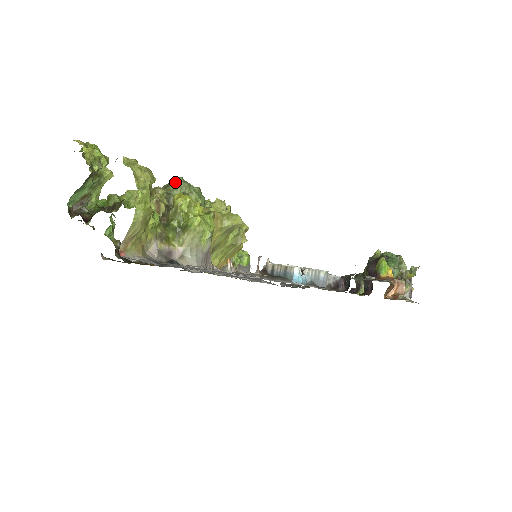
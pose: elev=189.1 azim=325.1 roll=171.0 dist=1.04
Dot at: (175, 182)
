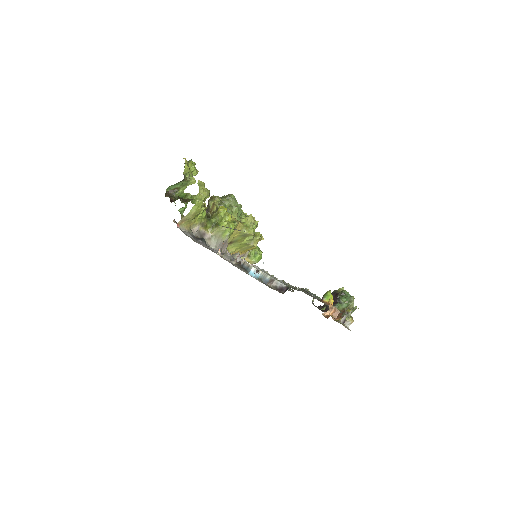
Dot at: (228, 197)
